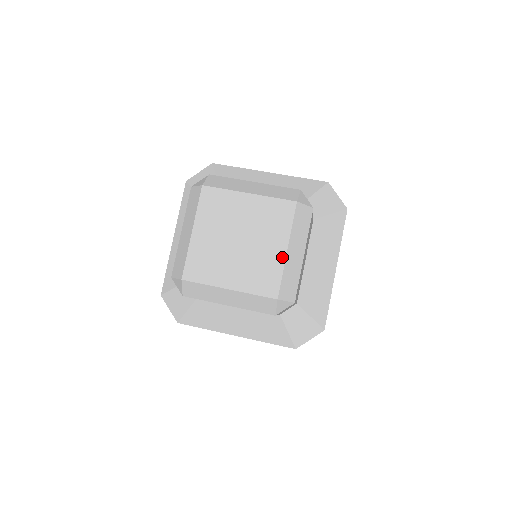
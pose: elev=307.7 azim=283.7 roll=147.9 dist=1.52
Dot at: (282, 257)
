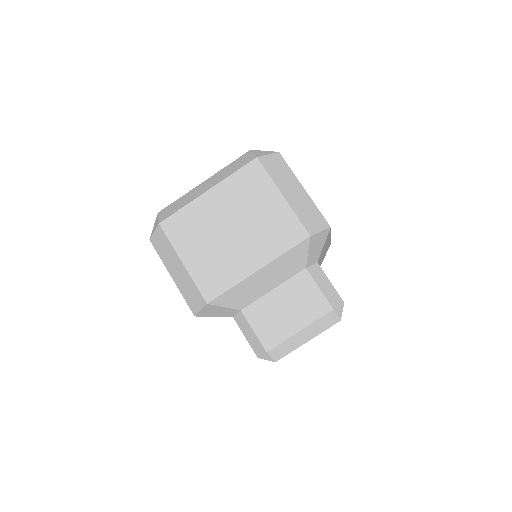
Dot at: occluded
